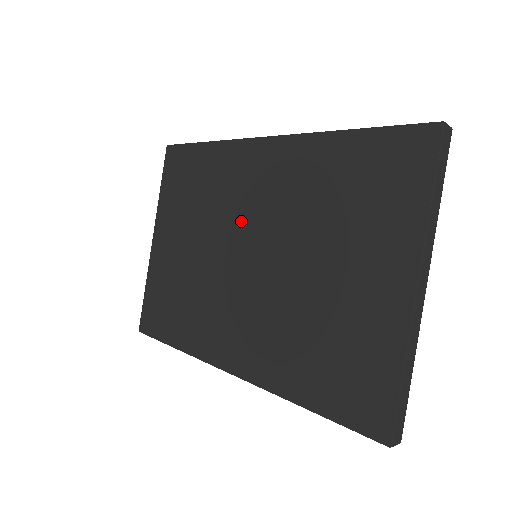
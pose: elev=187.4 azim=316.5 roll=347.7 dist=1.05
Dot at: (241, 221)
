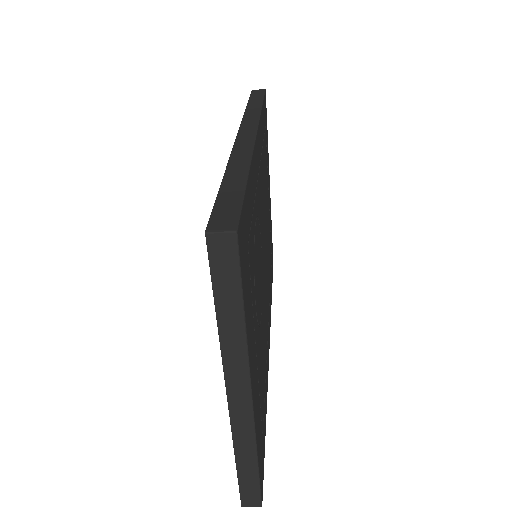
Dot at: occluded
